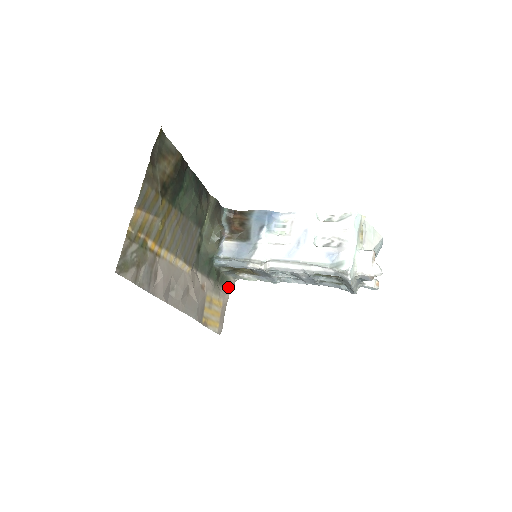
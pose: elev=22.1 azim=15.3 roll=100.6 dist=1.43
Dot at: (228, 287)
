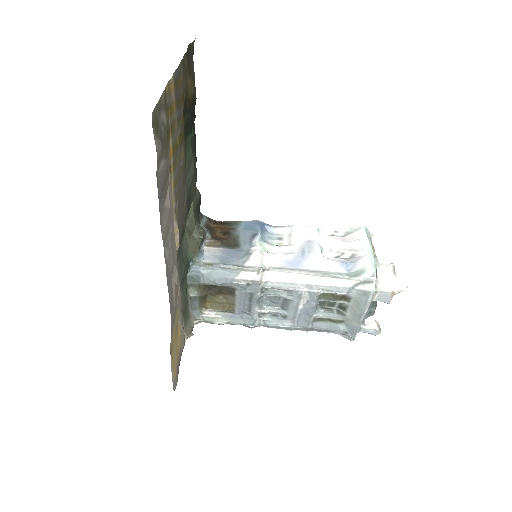
Dot at: (186, 328)
